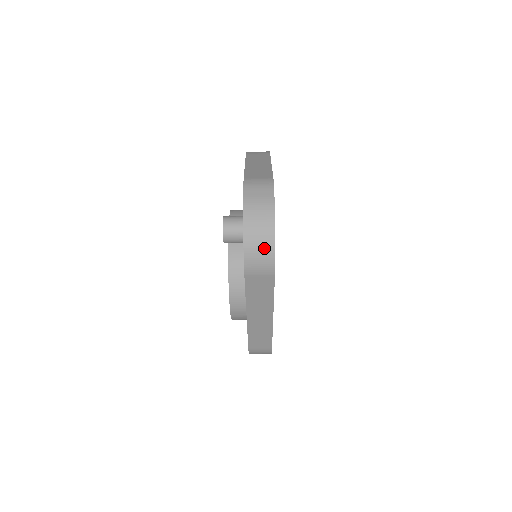
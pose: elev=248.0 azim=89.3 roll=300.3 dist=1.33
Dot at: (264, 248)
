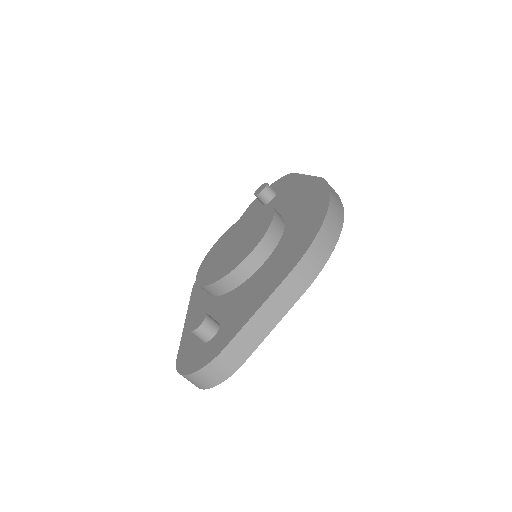
Dot at: occluded
